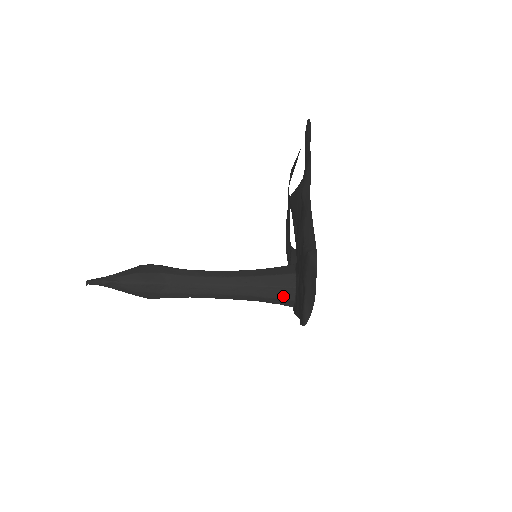
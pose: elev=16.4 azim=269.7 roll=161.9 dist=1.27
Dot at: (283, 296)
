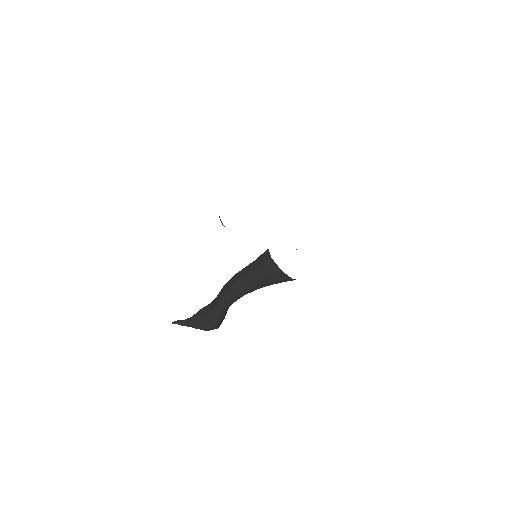
Dot at: (265, 260)
